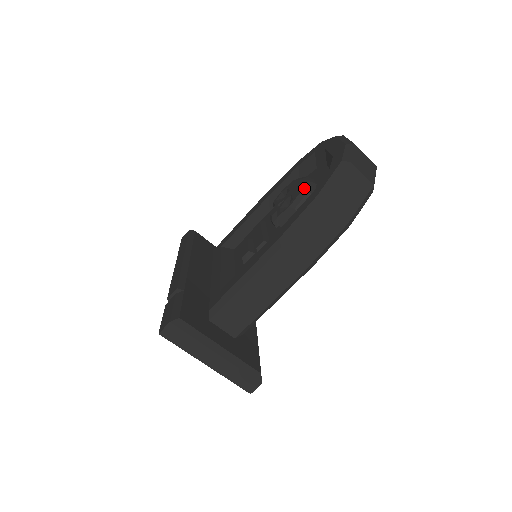
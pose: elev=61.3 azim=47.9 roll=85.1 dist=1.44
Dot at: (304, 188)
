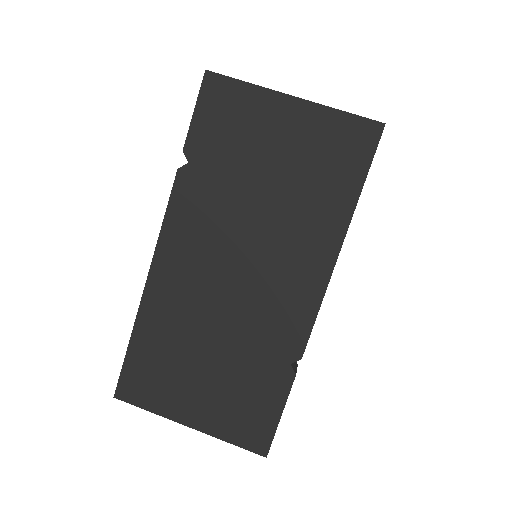
Dot at: occluded
